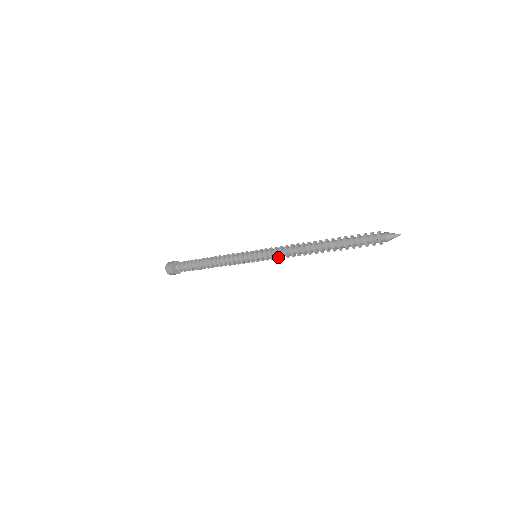
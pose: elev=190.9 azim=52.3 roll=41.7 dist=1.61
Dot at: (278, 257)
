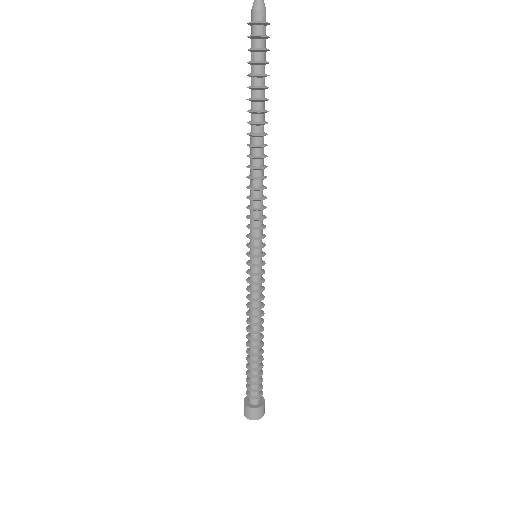
Dot at: (261, 218)
